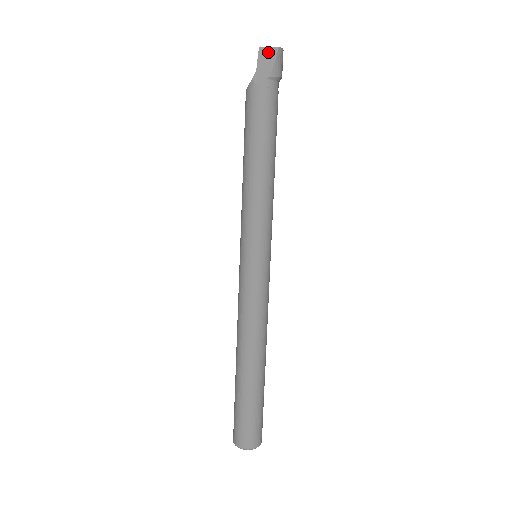
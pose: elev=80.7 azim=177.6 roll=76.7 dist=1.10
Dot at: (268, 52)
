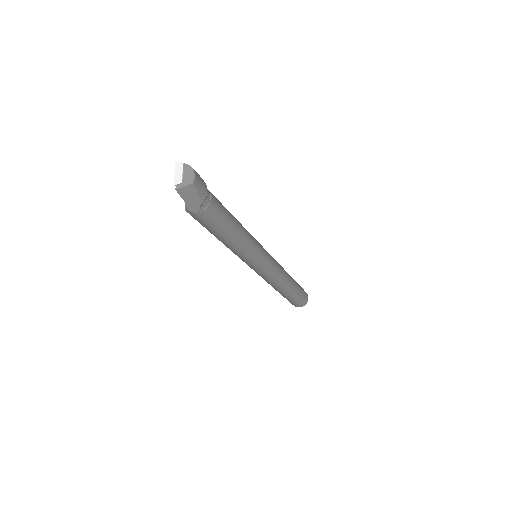
Dot at: (187, 190)
